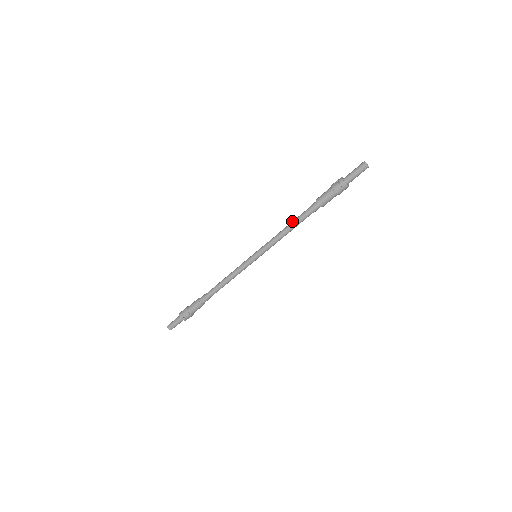
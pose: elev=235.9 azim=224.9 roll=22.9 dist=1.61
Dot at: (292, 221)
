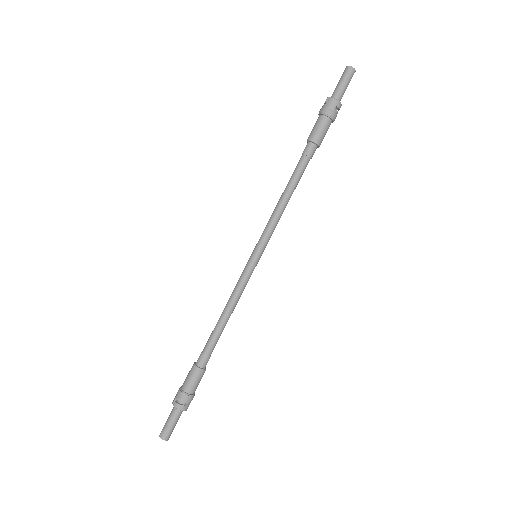
Dot at: occluded
